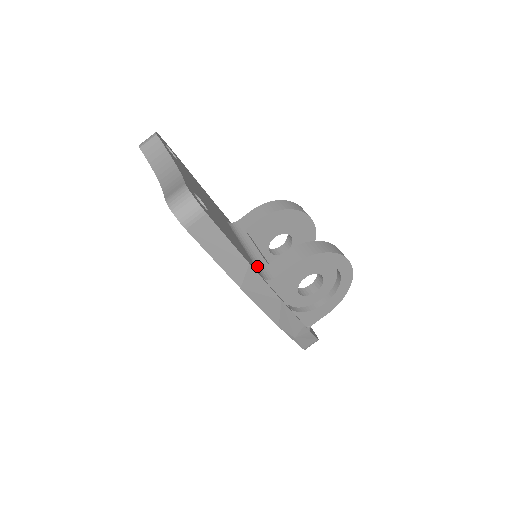
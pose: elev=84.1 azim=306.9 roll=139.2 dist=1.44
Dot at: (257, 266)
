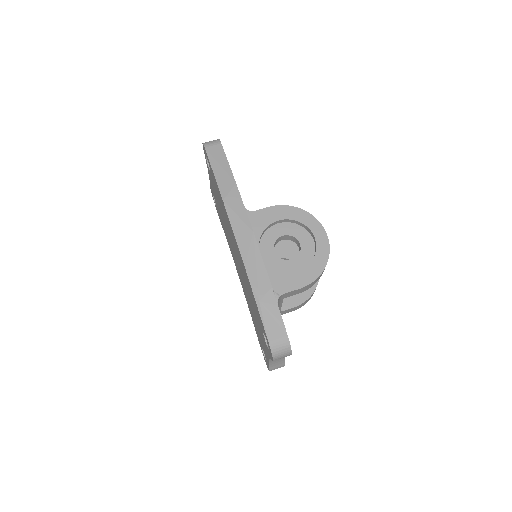
Dot at: occluded
